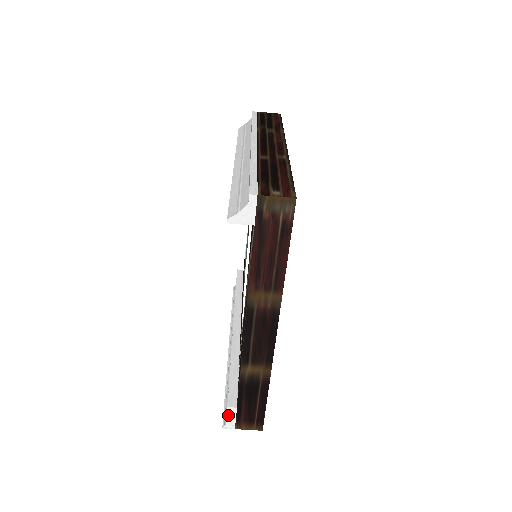
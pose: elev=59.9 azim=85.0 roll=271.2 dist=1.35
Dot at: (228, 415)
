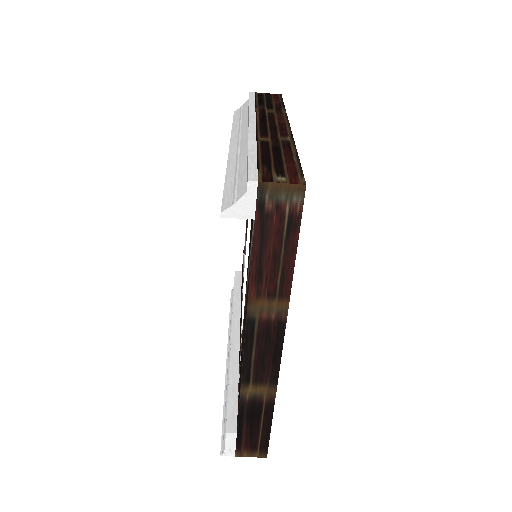
Dot at: (227, 441)
